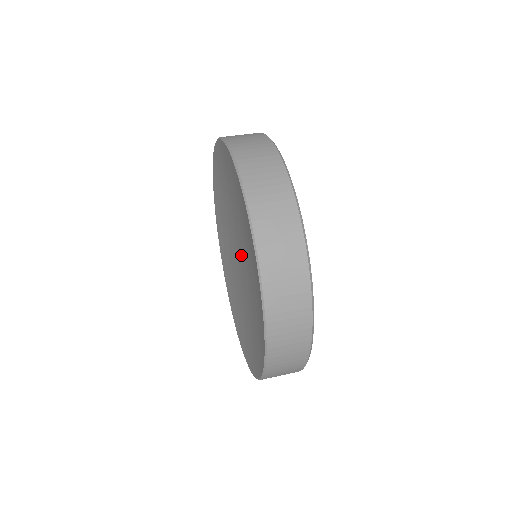
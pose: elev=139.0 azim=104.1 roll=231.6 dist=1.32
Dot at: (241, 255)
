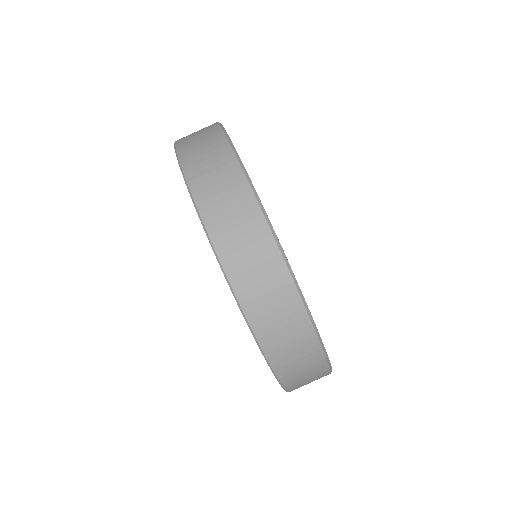
Dot at: occluded
